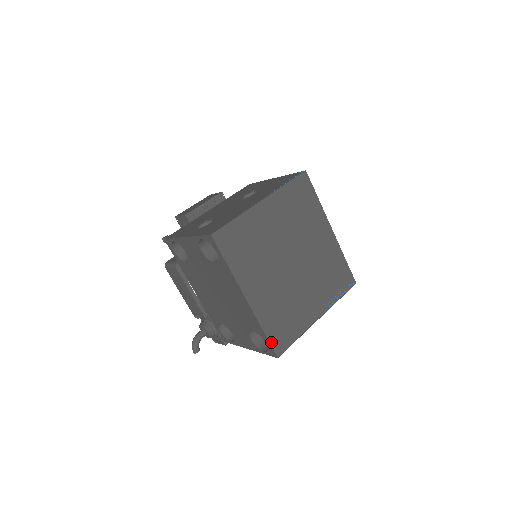
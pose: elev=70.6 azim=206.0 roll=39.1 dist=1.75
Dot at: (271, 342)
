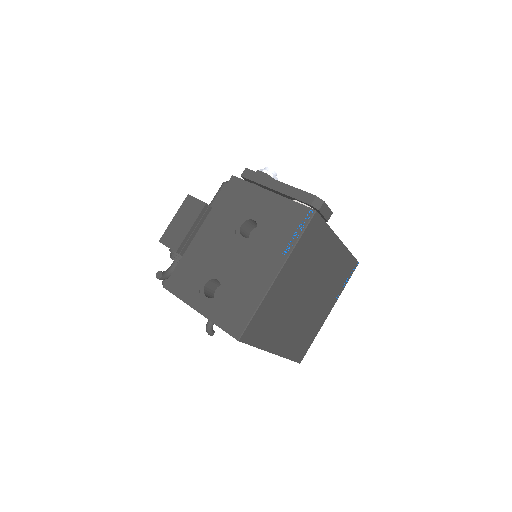
Dot at: (294, 360)
